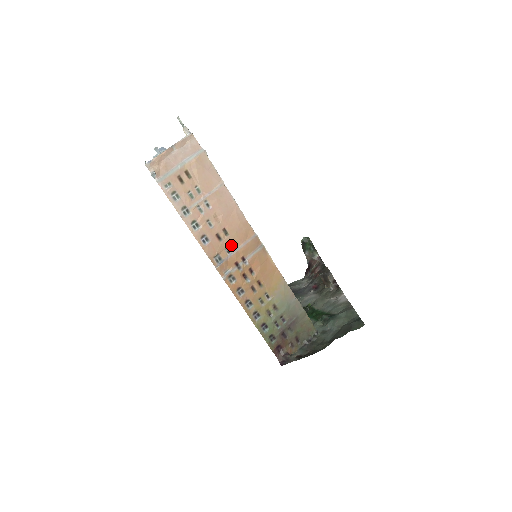
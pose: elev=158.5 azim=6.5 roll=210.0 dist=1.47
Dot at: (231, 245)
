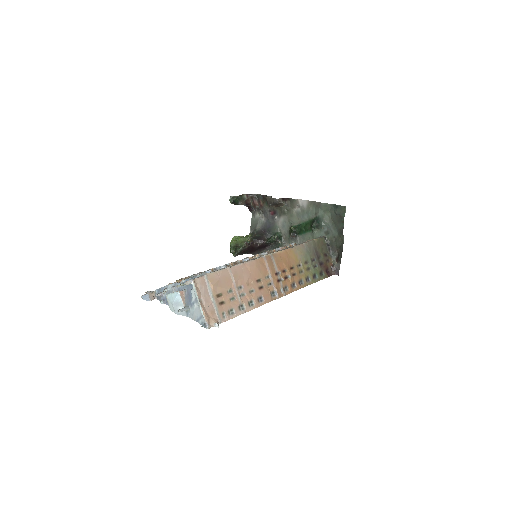
Dot at: (267, 280)
